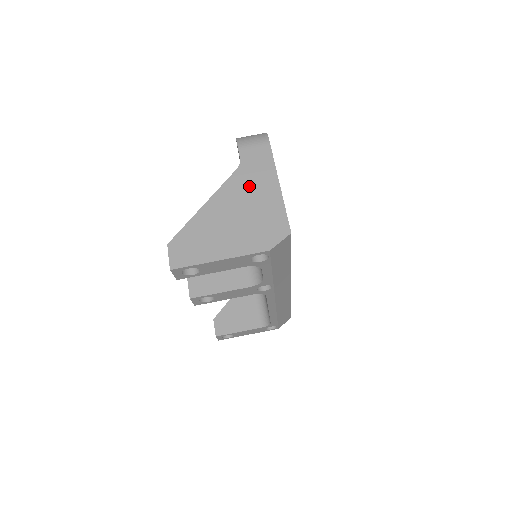
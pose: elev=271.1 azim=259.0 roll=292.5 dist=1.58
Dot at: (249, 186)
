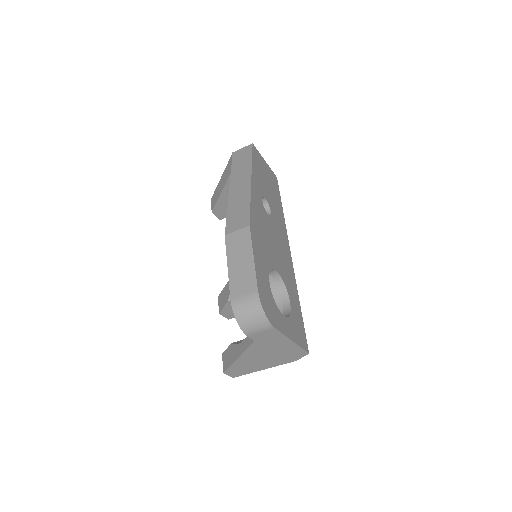
Dot at: (268, 347)
